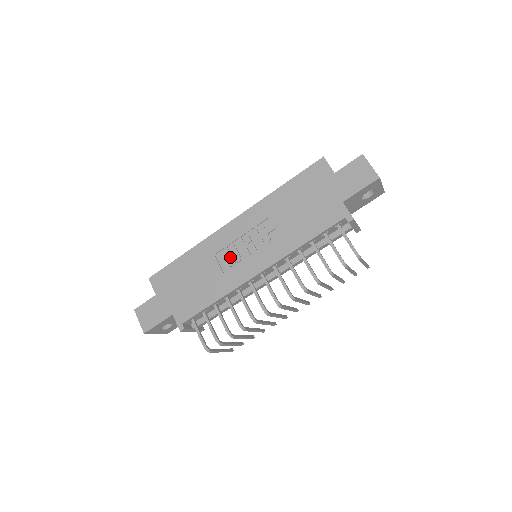
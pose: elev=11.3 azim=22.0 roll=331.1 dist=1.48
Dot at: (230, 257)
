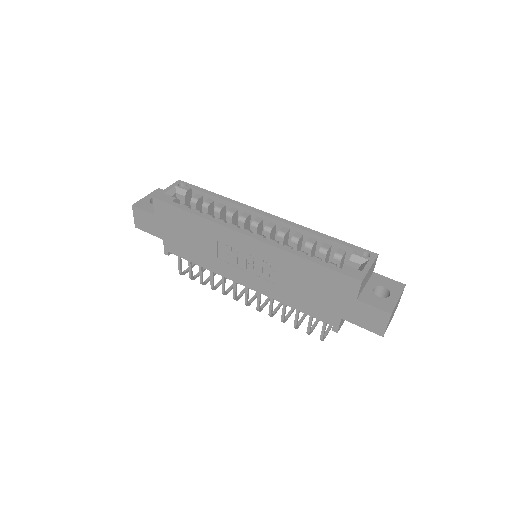
Dot at: (229, 256)
